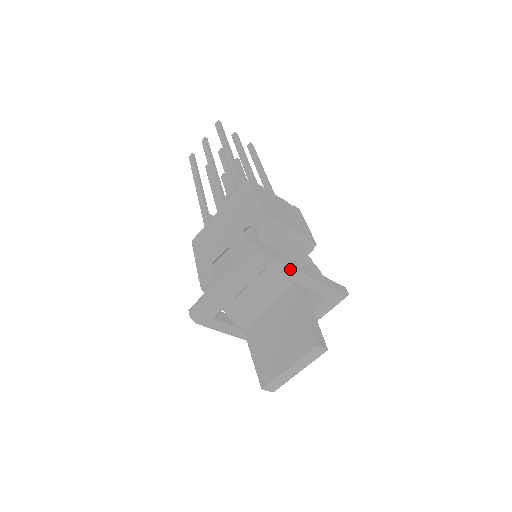
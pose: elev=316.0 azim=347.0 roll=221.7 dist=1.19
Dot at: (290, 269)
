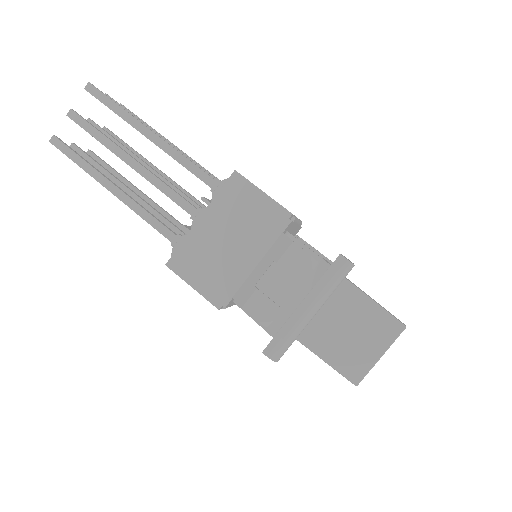
Dot at: occluded
